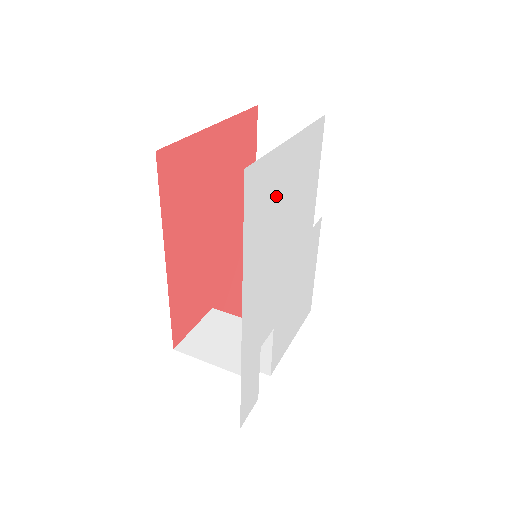
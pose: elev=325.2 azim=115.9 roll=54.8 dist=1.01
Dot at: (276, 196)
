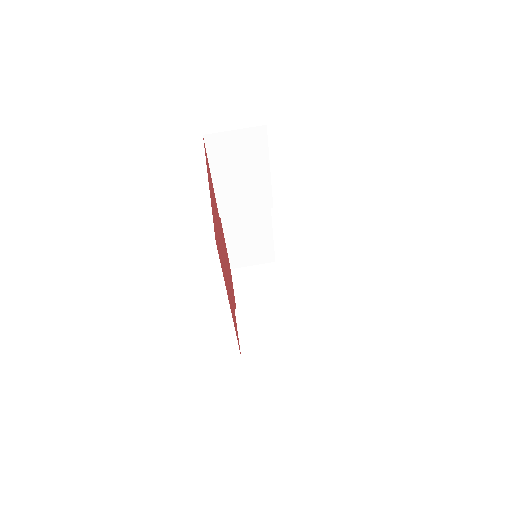
Dot at: occluded
